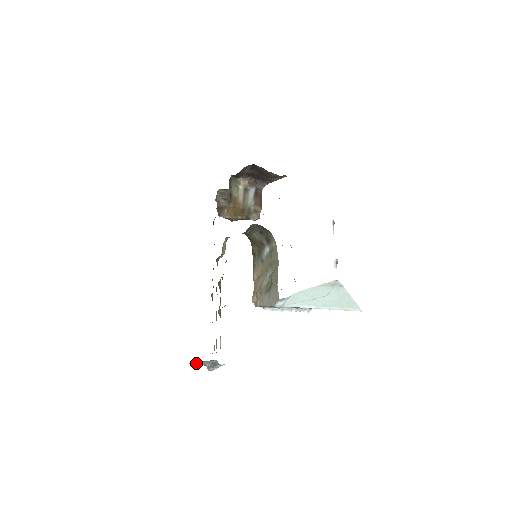
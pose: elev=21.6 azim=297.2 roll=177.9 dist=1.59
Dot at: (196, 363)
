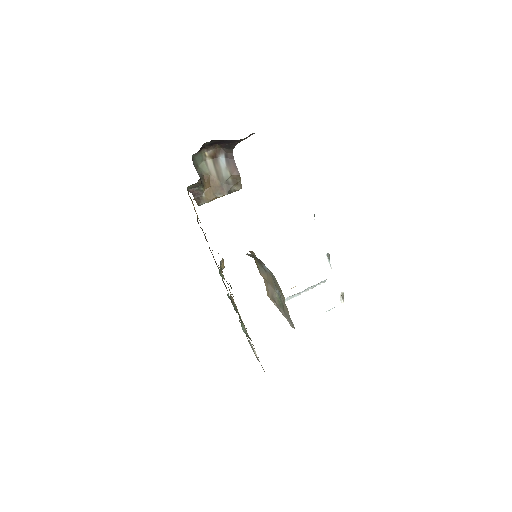
Dot at: occluded
